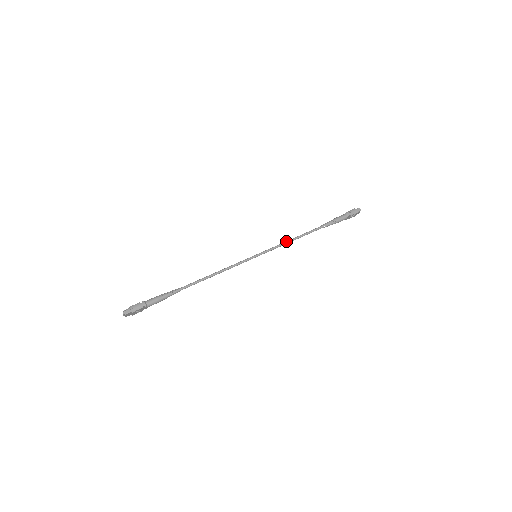
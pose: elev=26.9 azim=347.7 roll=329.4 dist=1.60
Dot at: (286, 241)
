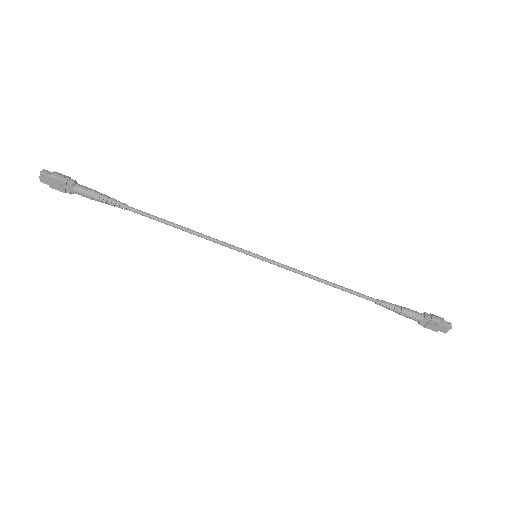
Dot at: occluded
